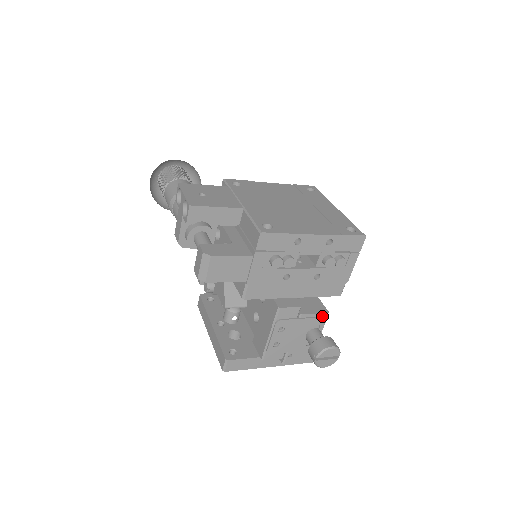
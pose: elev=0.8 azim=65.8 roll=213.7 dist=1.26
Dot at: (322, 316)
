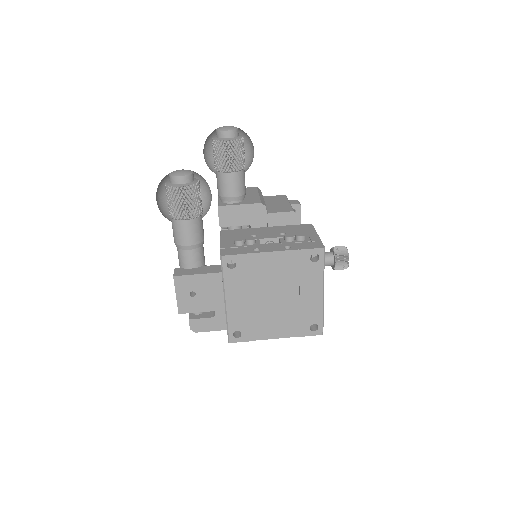
Dot at: occluded
